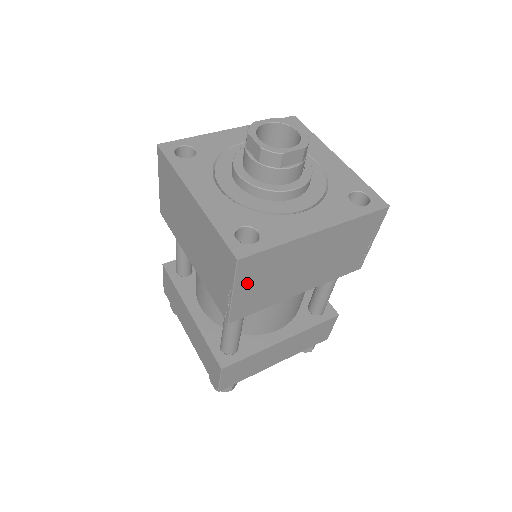
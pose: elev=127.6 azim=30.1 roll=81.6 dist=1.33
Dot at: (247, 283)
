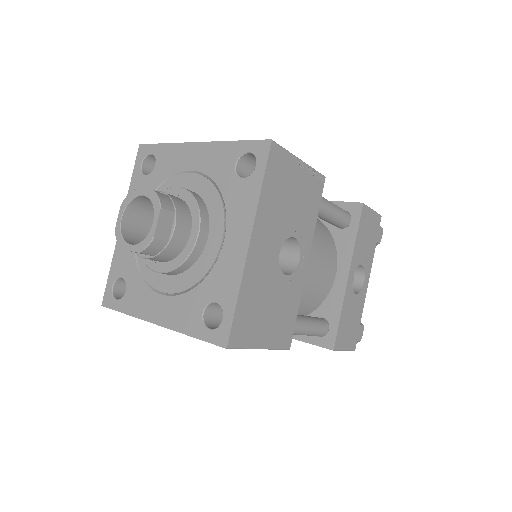
Dot at: occluded
